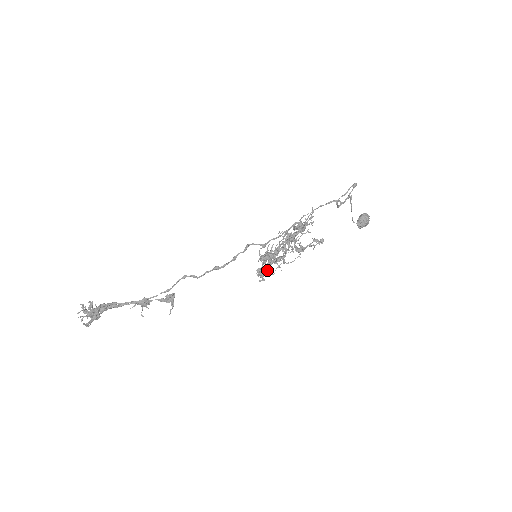
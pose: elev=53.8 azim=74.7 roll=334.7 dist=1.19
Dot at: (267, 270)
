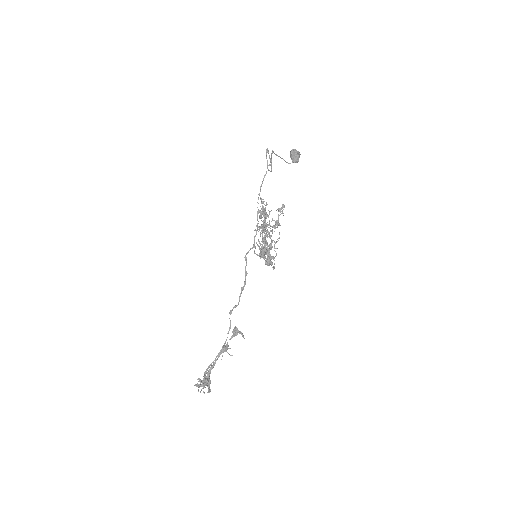
Dot at: (271, 258)
